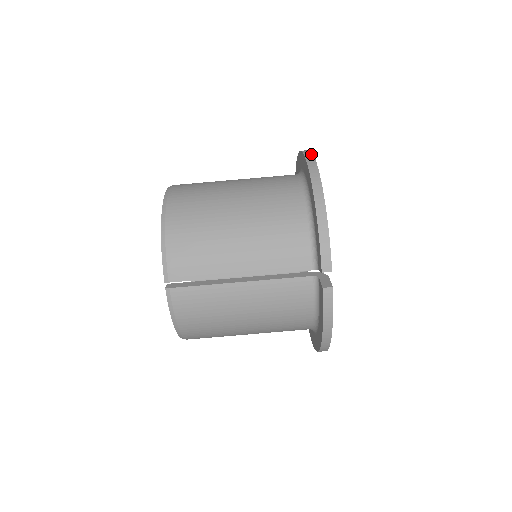
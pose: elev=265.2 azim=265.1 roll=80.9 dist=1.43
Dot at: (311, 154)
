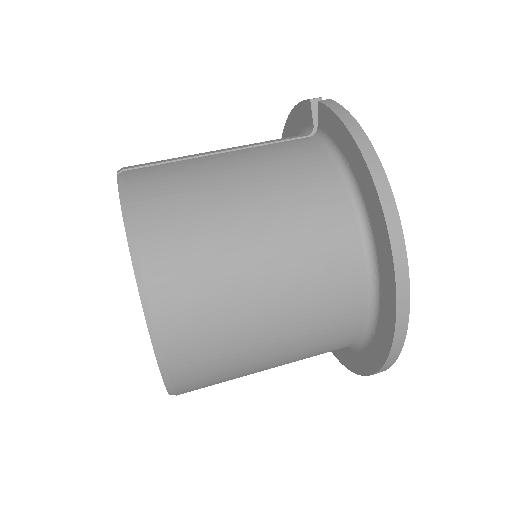
Dot at: occluded
